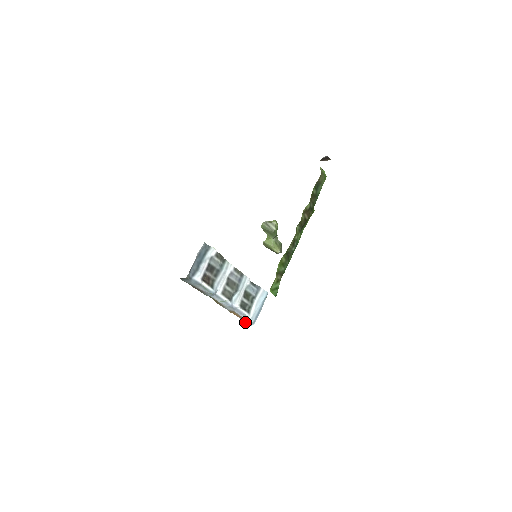
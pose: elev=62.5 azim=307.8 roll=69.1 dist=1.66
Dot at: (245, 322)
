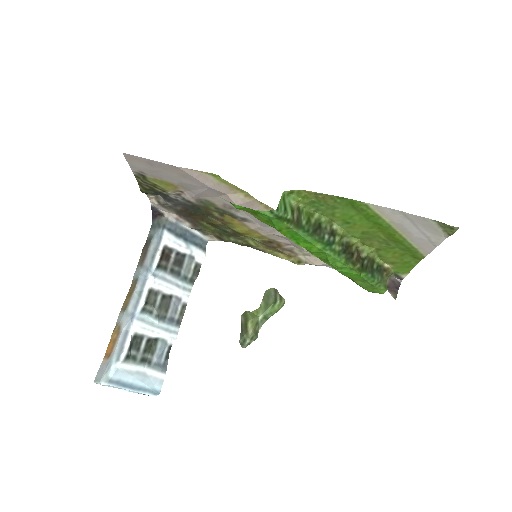
Dot at: (100, 372)
